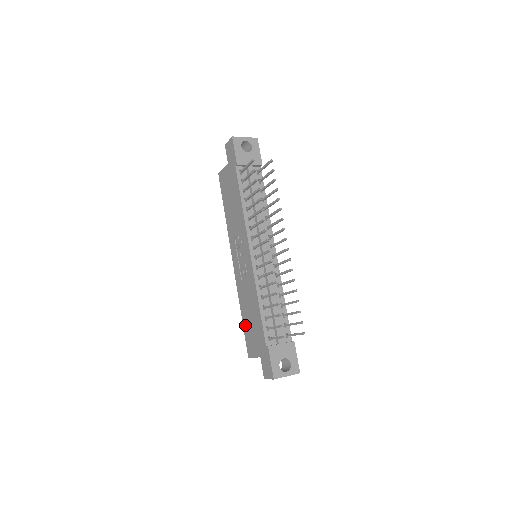
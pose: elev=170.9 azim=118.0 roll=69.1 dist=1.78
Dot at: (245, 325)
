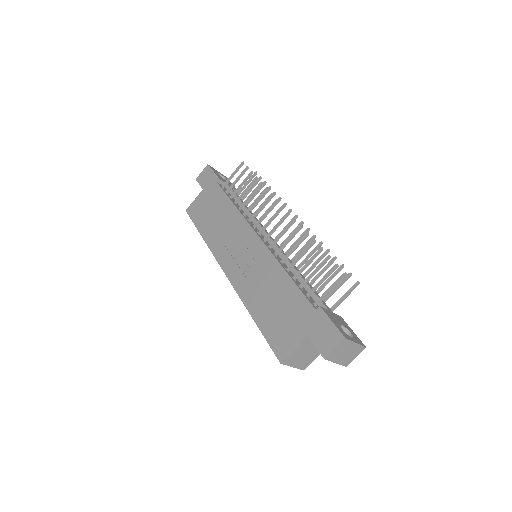
Dot at: (264, 324)
